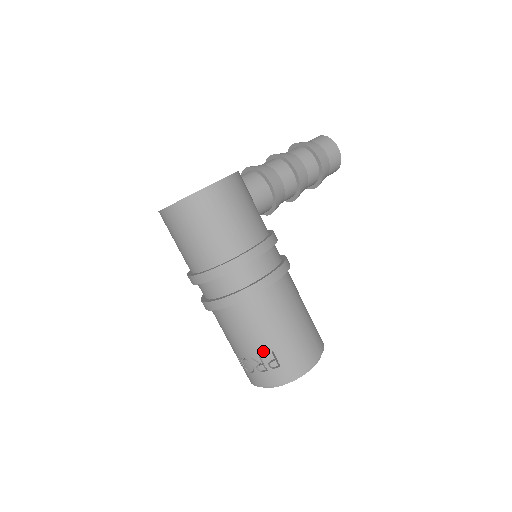
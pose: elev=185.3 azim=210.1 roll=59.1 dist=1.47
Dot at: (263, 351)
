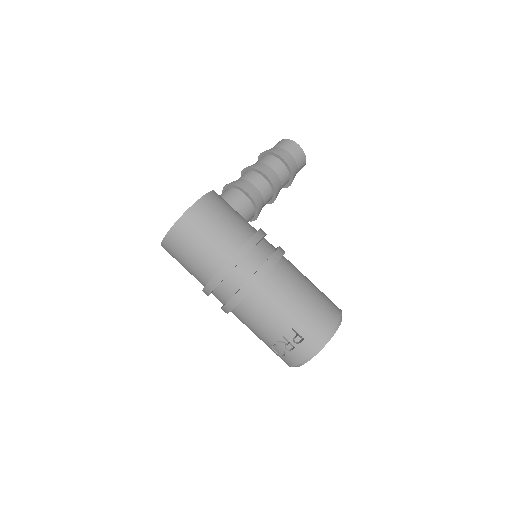
Dot at: (284, 331)
